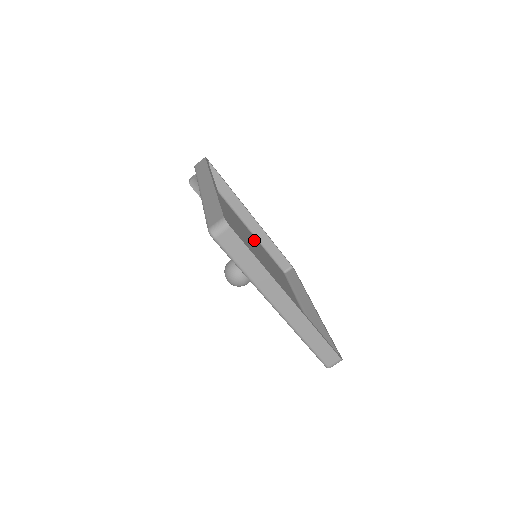
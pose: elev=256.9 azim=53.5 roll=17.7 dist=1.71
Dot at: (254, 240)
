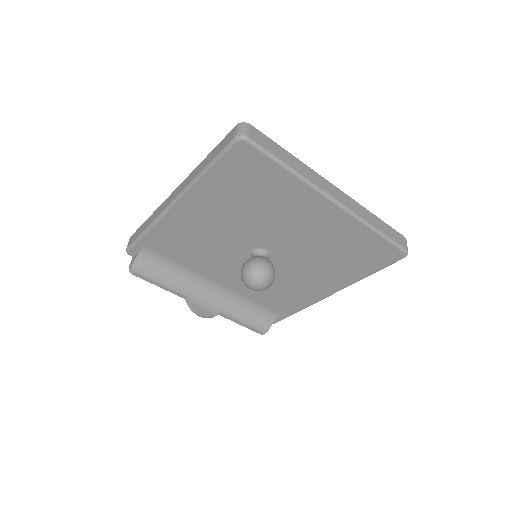
Dot at: (230, 287)
